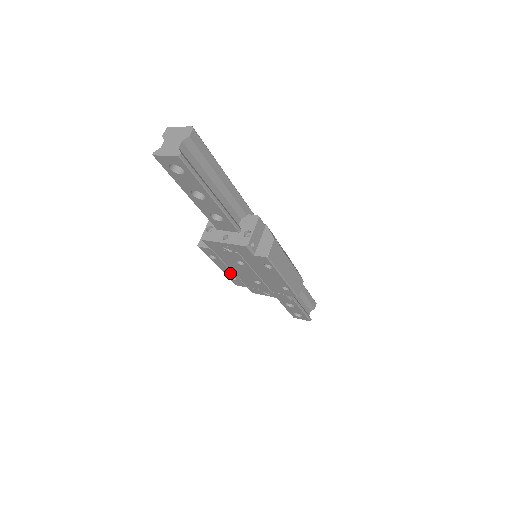
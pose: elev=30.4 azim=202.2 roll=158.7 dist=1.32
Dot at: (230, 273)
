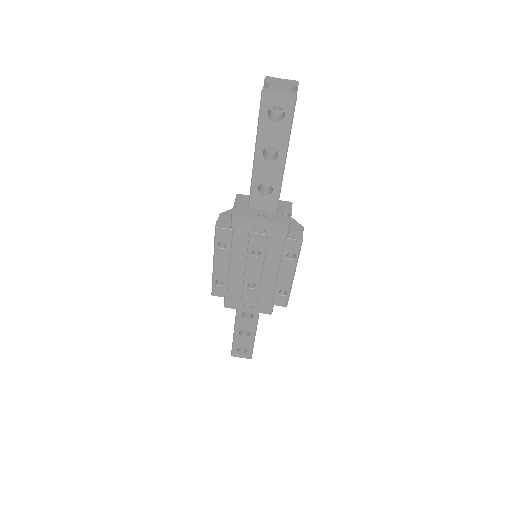
Dot at: (223, 273)
